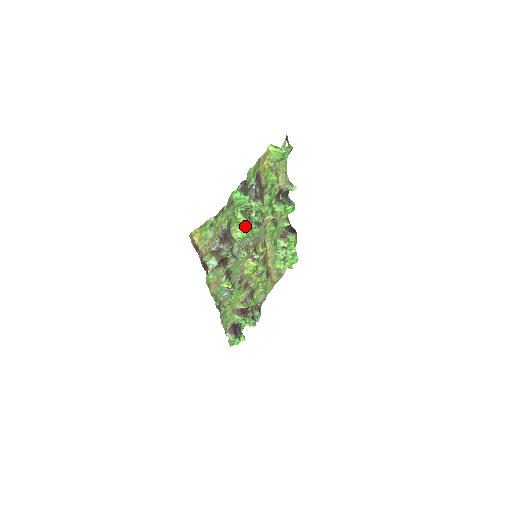
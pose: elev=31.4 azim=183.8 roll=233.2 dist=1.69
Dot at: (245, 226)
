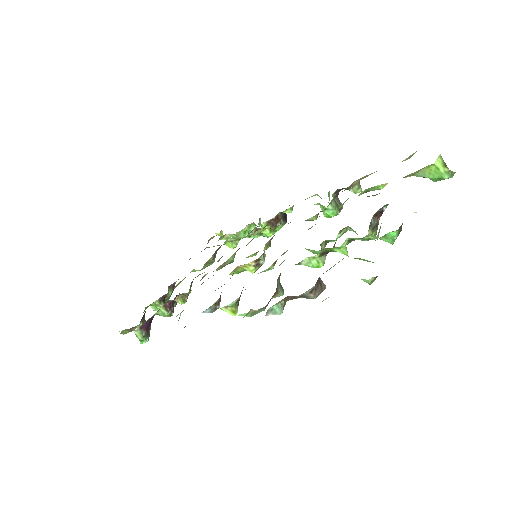
Dot at: (327, 252)
